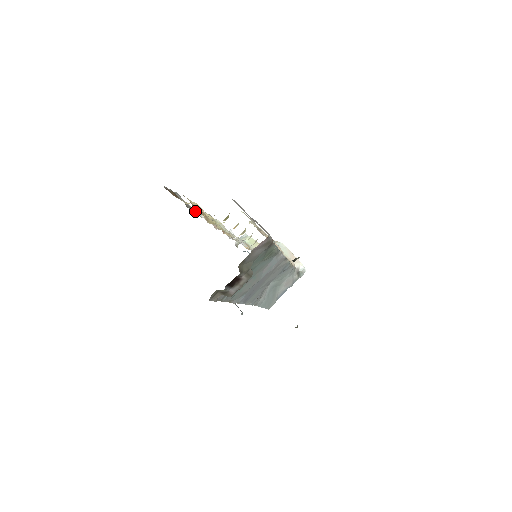
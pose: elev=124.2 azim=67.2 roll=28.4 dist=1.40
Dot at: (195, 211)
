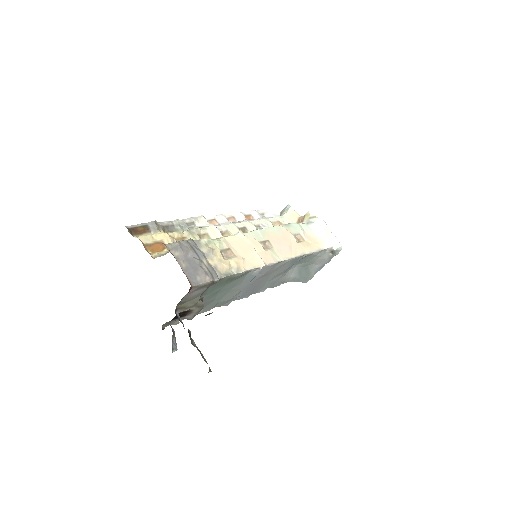
Dot at: (178, 231)
